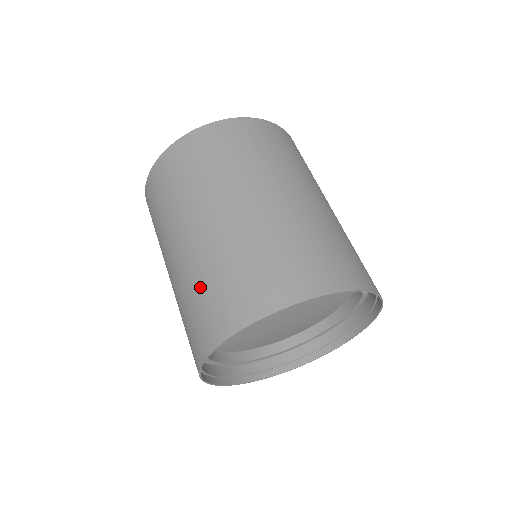
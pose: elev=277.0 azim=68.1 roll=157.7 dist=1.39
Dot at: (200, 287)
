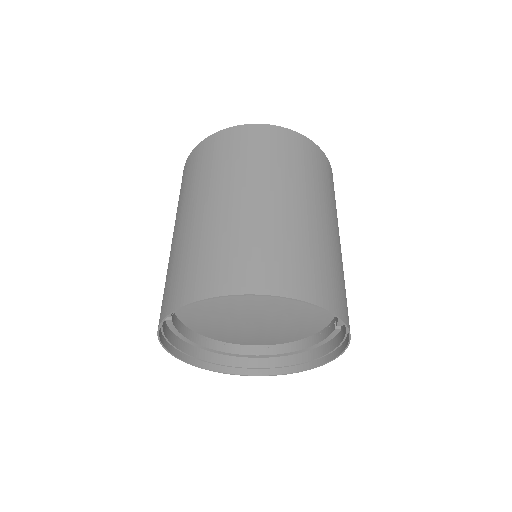
Dot at: (197, 249)
